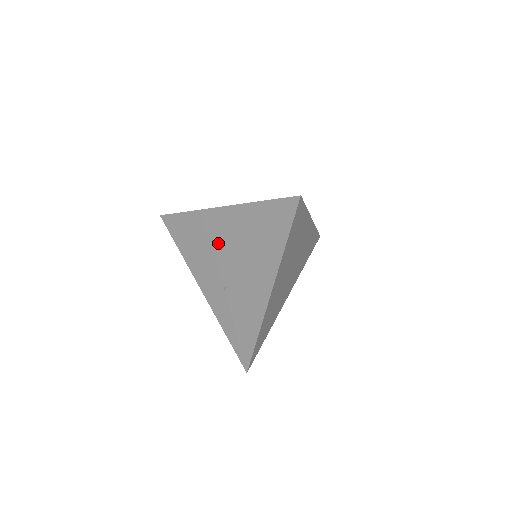
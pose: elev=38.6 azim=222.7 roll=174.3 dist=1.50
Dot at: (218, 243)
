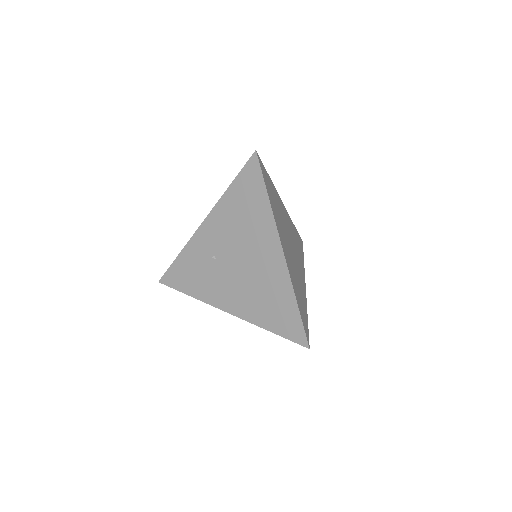
Dot at: (250, 248)
